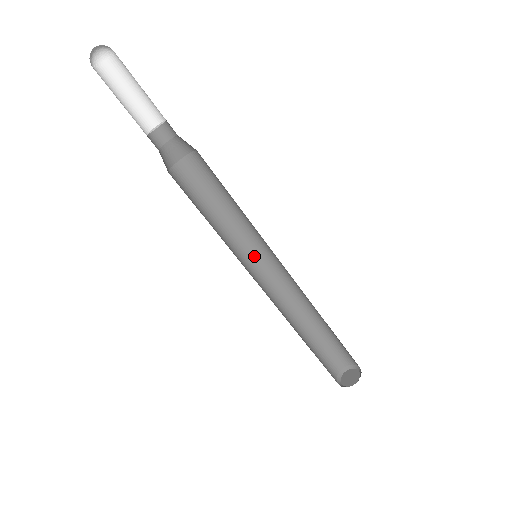
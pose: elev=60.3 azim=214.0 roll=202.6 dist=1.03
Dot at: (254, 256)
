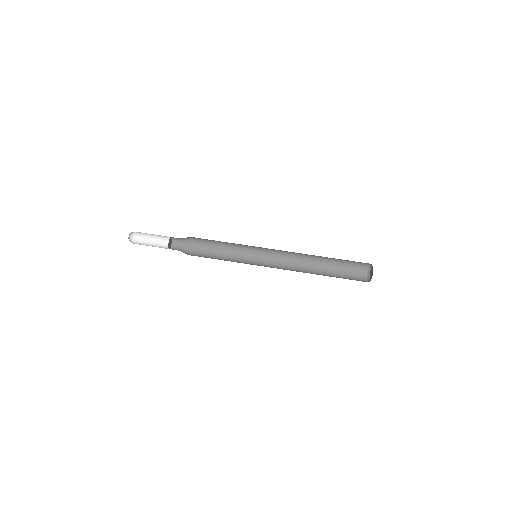
Dot at: occluded
